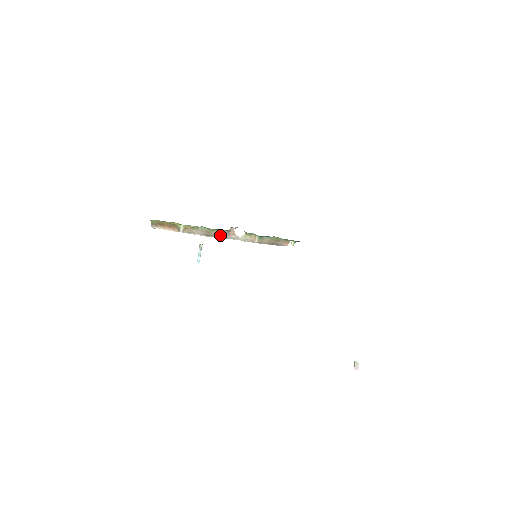
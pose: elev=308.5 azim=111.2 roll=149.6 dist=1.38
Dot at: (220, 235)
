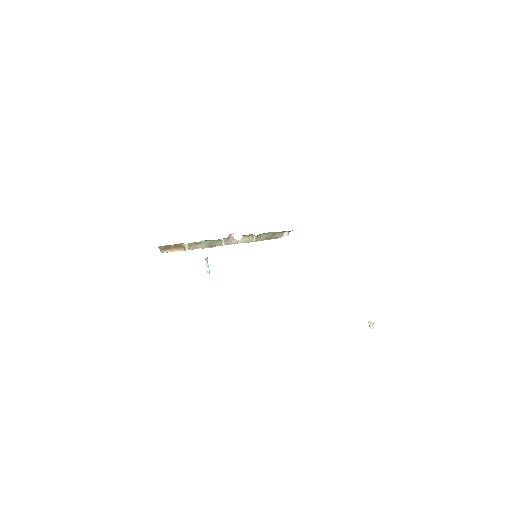
Dot at: (221, 243)
